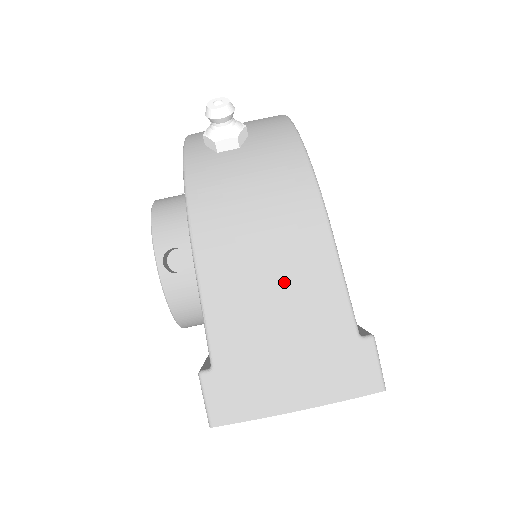
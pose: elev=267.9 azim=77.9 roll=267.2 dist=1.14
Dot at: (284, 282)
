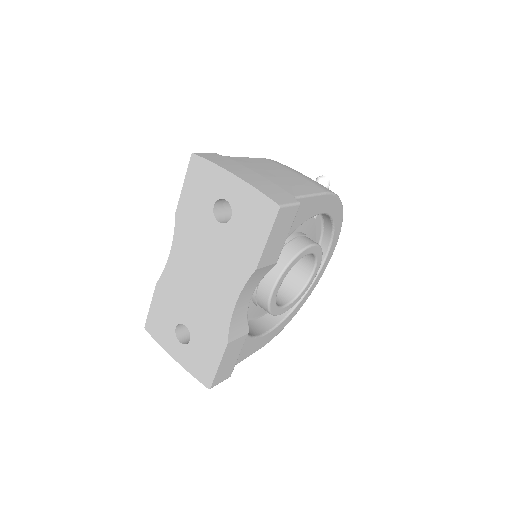
Dot at: (288, 176)
